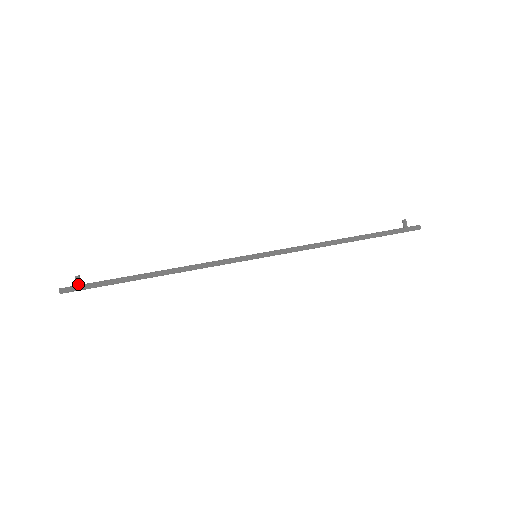
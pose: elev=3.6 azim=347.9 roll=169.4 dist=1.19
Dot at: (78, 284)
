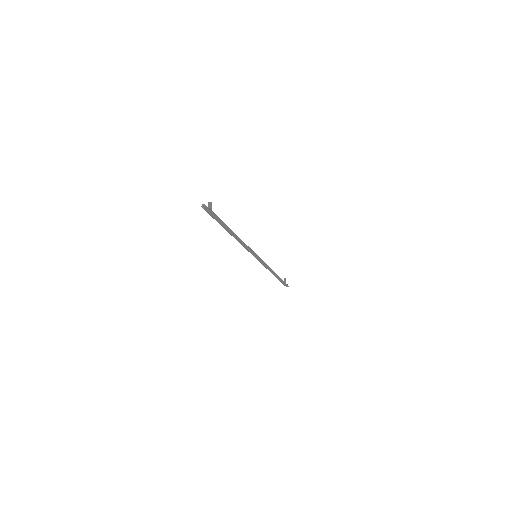
Dot at: (211, 209)
